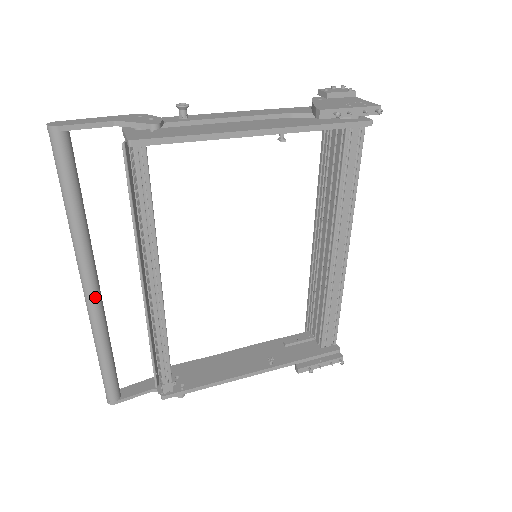
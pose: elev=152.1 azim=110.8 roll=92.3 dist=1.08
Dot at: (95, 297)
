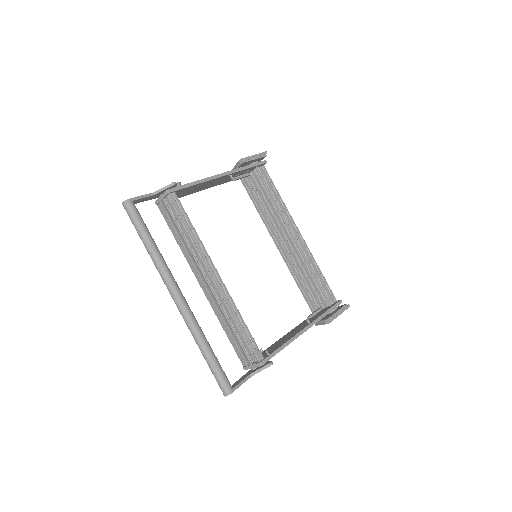
Dot at: (184, 300)
